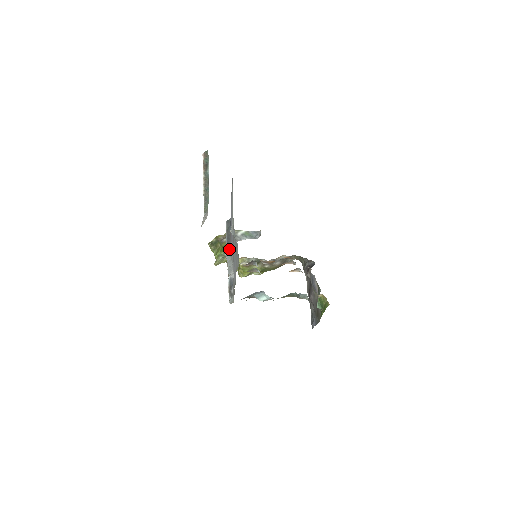
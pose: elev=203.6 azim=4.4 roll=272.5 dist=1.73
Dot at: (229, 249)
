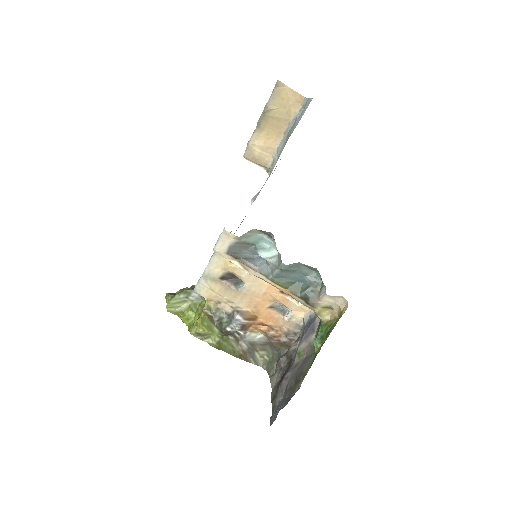
Dot at: occluded
